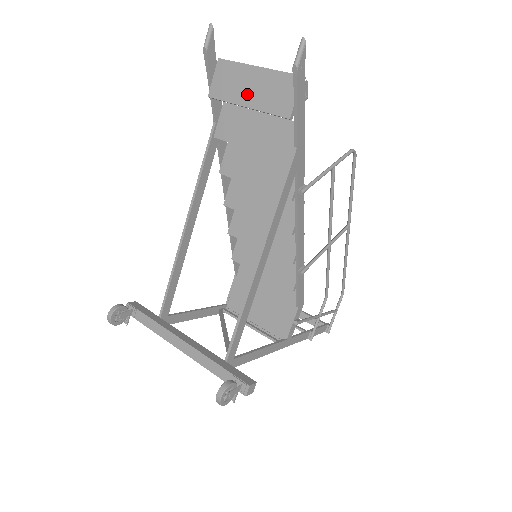
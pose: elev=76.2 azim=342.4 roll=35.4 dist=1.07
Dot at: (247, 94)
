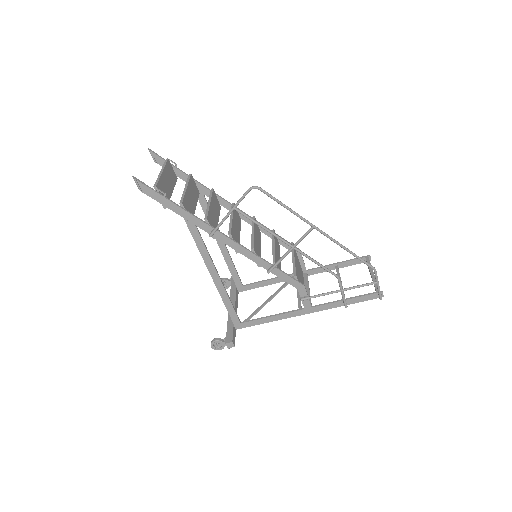
Dot at: occluded
